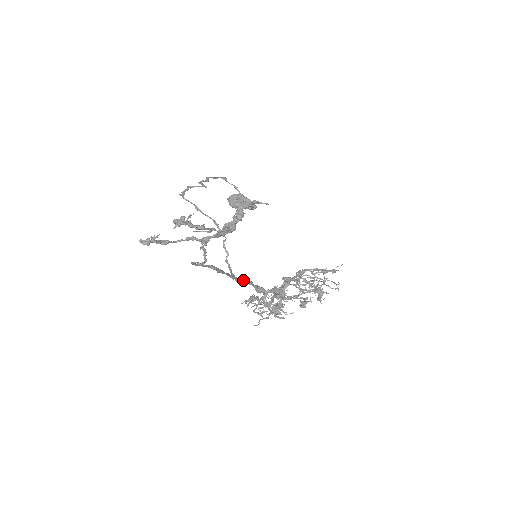
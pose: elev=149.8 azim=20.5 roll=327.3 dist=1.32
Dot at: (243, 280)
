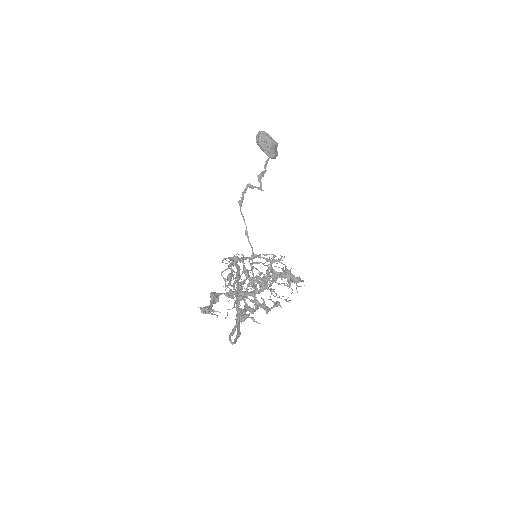
Dot at: occluded
